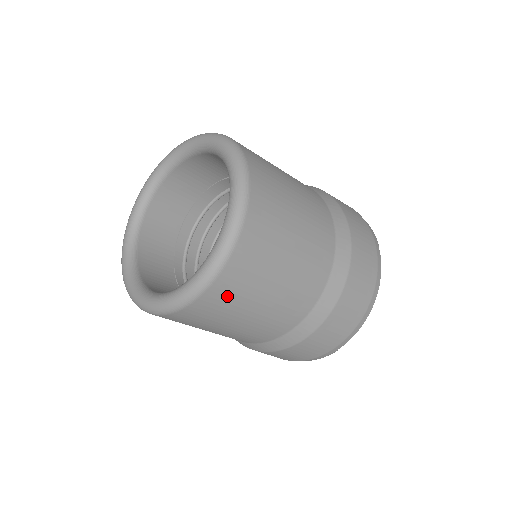
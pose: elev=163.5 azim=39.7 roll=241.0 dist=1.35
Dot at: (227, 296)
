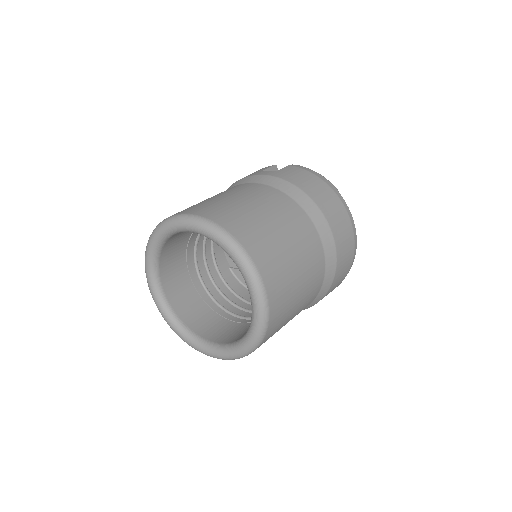
Dot at: (275, 329)
